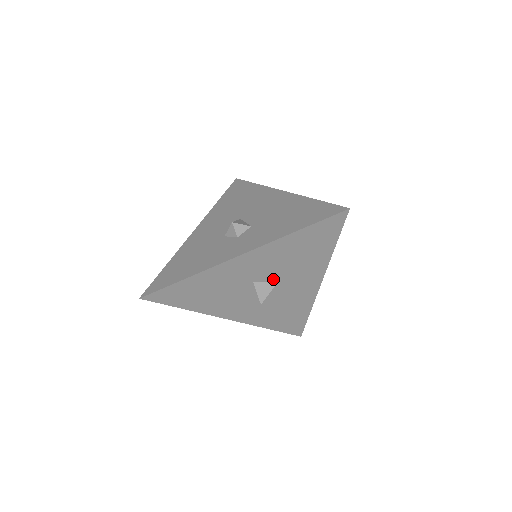
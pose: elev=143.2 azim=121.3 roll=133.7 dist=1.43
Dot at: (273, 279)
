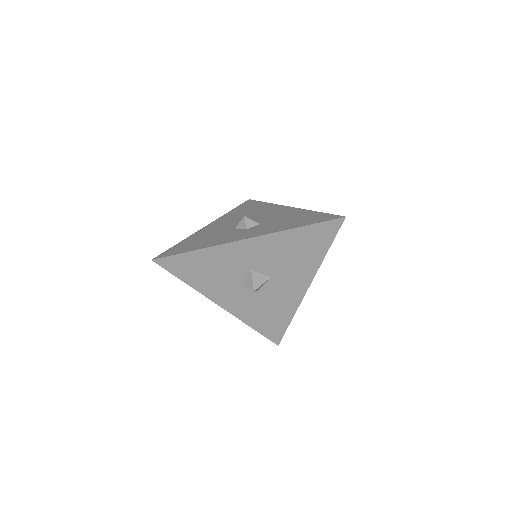
Dot at: (269, 272)
